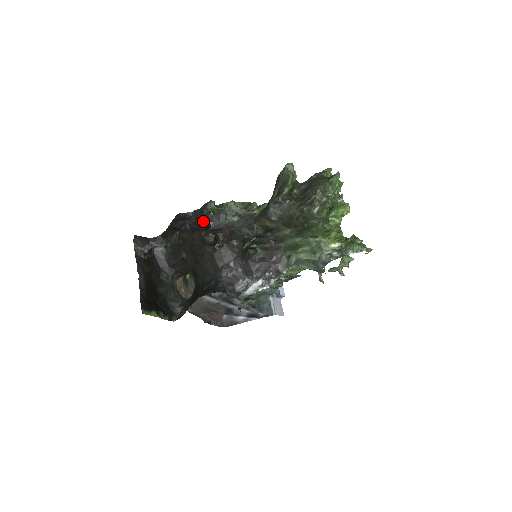
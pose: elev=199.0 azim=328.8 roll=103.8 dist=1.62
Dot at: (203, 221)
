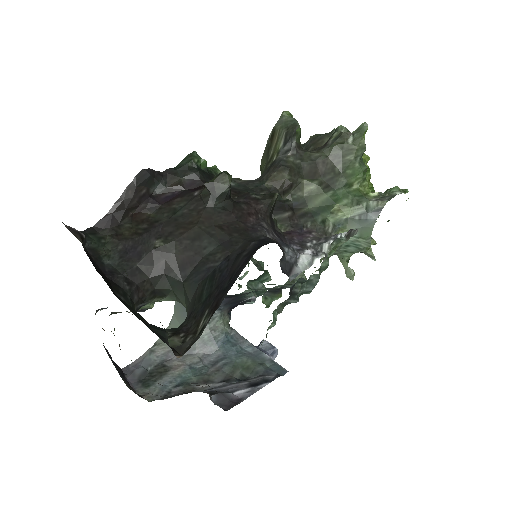
Dot at: (187, 181)
